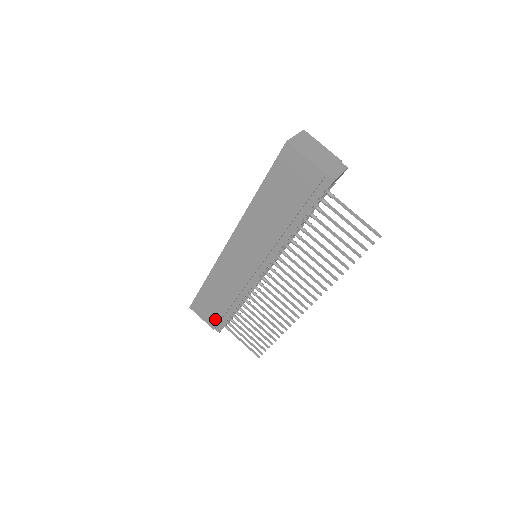
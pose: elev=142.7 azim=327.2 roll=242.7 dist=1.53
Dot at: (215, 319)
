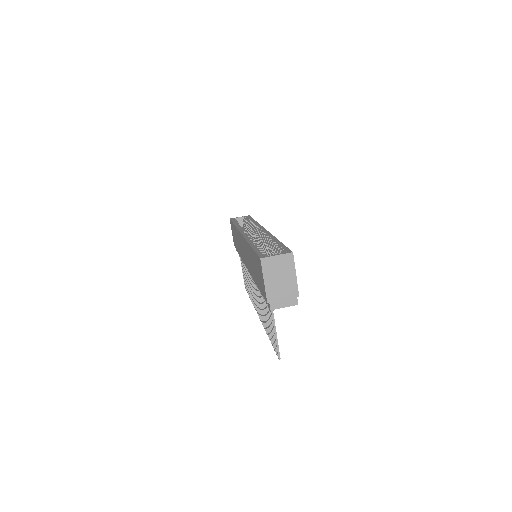
Dot at: occluded
